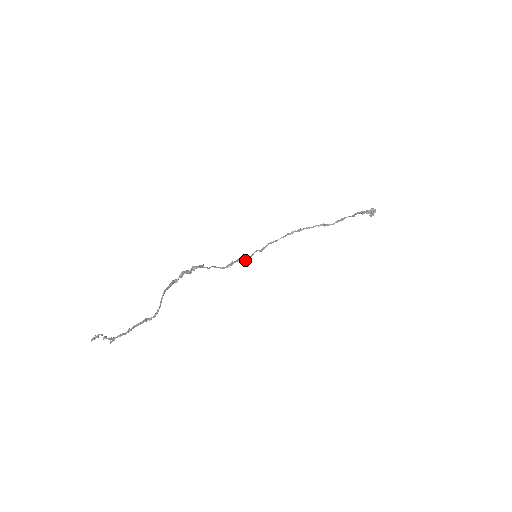
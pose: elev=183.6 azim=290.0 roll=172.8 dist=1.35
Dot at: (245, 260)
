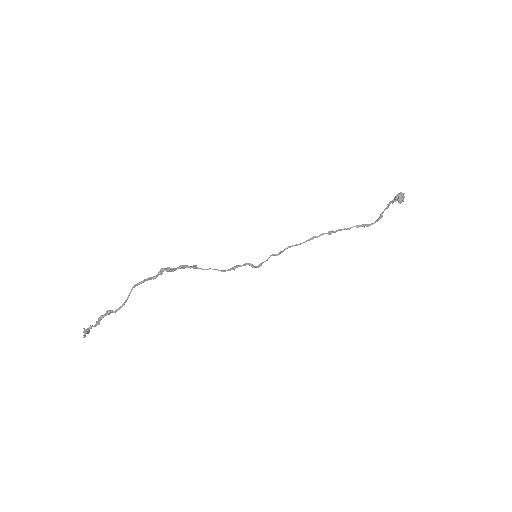
Dot at: (258, 265)
